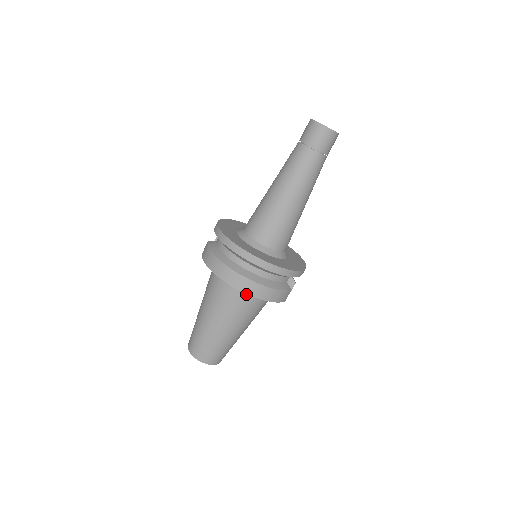
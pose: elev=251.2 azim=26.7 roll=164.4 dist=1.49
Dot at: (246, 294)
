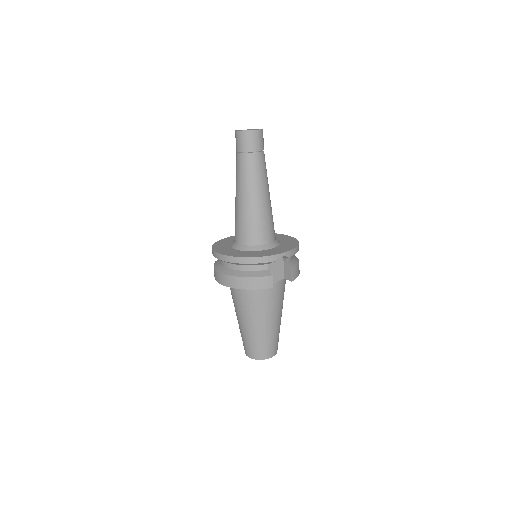
Dot at: (241, 289)
